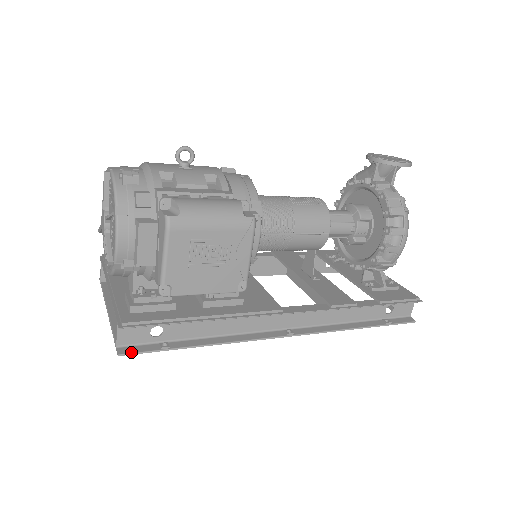
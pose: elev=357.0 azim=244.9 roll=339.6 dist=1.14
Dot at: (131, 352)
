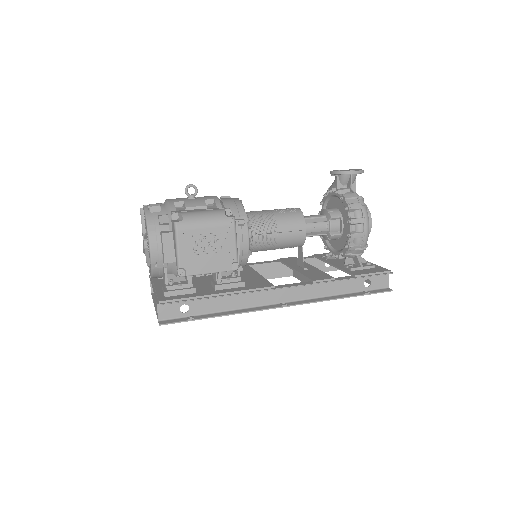
Dot at: (168, 323)
